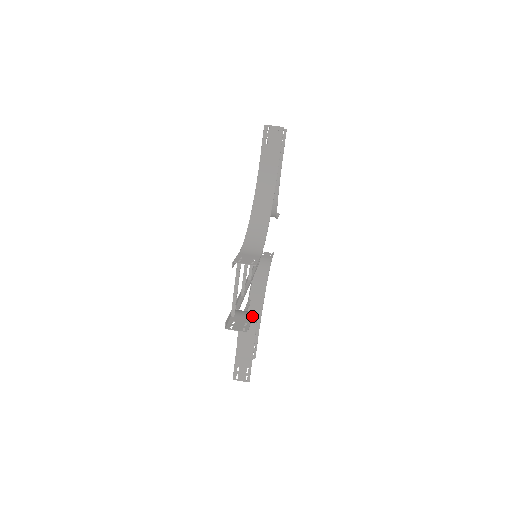
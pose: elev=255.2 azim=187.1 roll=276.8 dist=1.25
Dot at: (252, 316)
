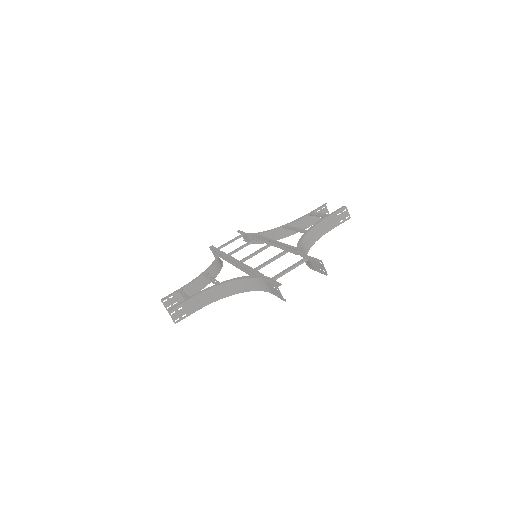
Dot at: occluded
